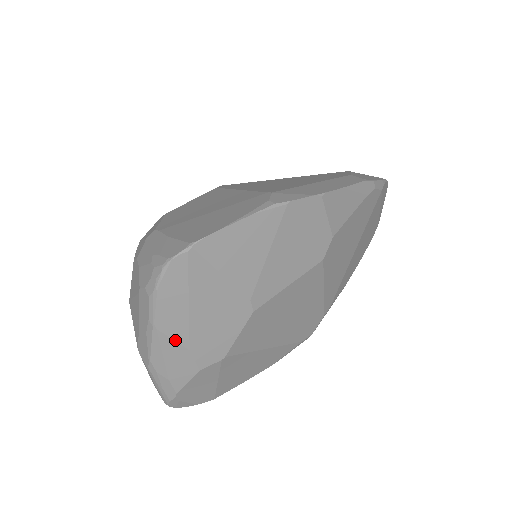
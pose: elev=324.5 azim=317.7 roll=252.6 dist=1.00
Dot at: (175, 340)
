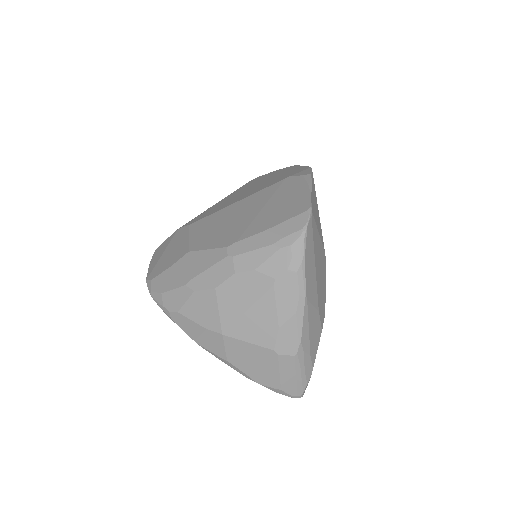
Dot at: (313, 305)
